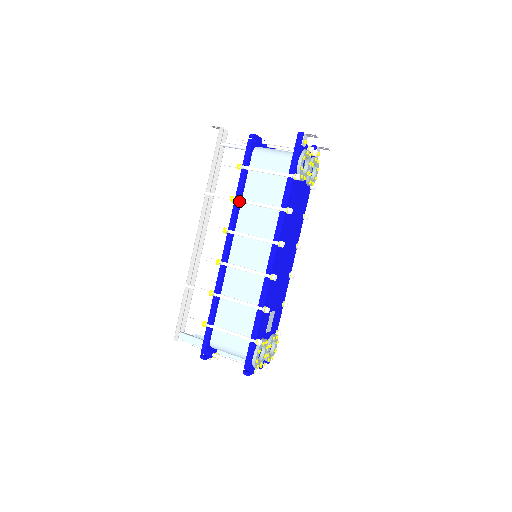
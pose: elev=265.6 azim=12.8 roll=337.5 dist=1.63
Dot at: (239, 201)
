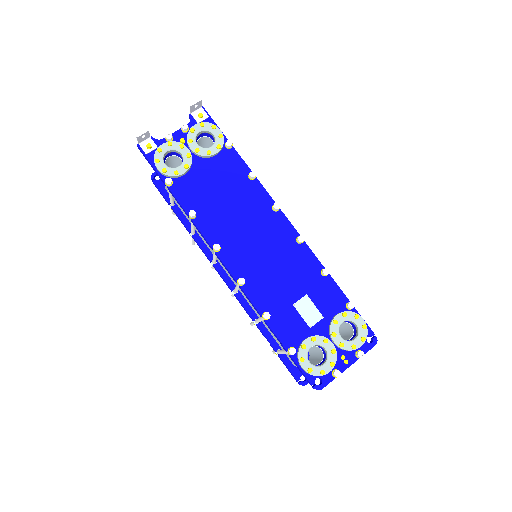
Dot at: (192, 234)
